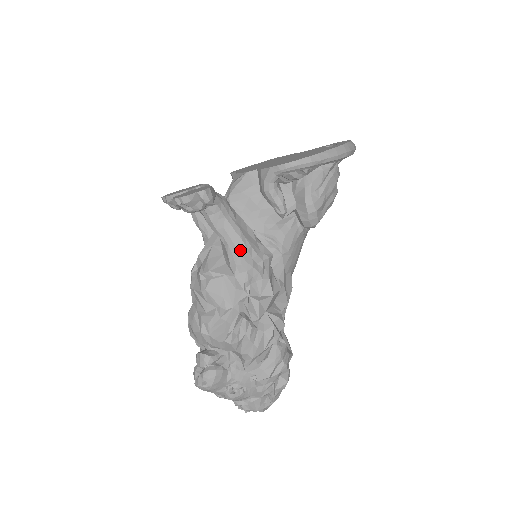
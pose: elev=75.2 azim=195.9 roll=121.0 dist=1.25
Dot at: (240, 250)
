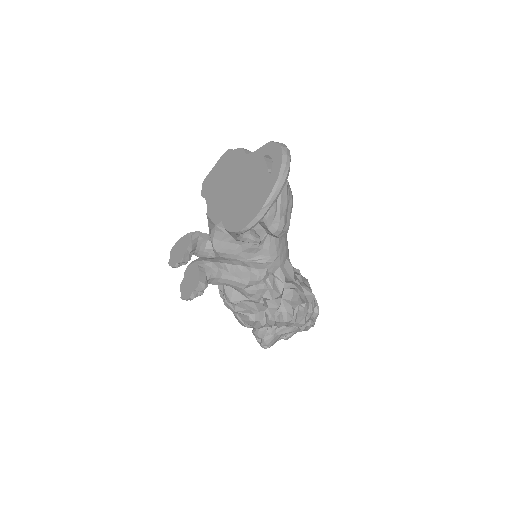
Dot at: (243, 288)
